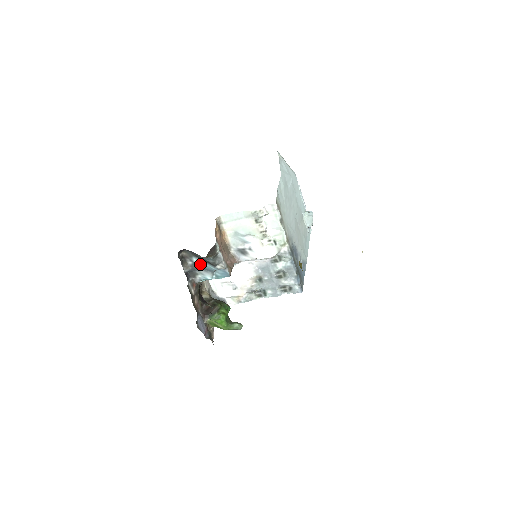
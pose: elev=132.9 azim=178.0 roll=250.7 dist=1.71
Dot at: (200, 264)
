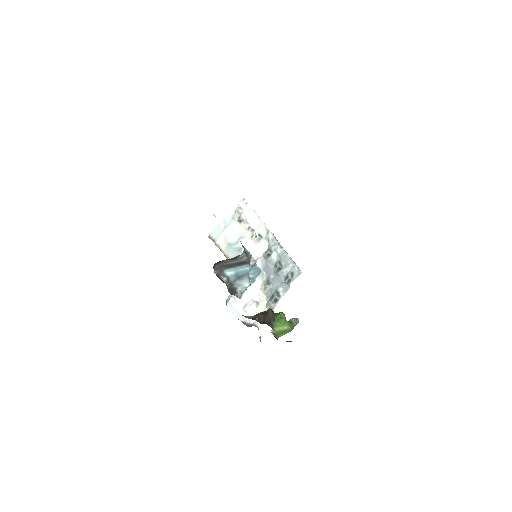
Dot at: (234, 274)
